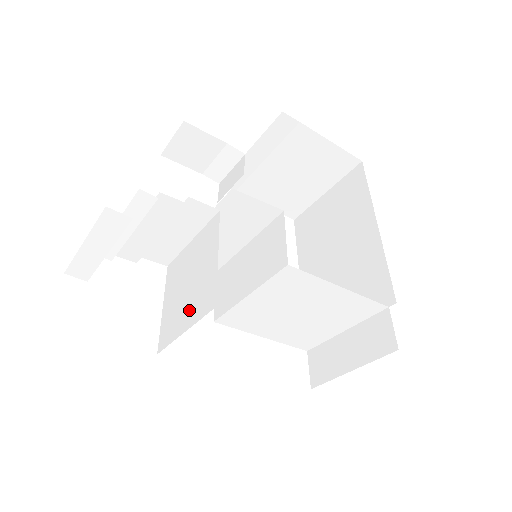
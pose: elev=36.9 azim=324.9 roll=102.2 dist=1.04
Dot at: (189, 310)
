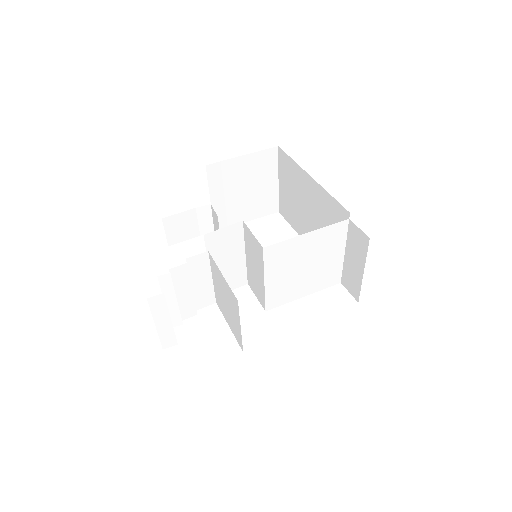
Dot at: (234, 315)
